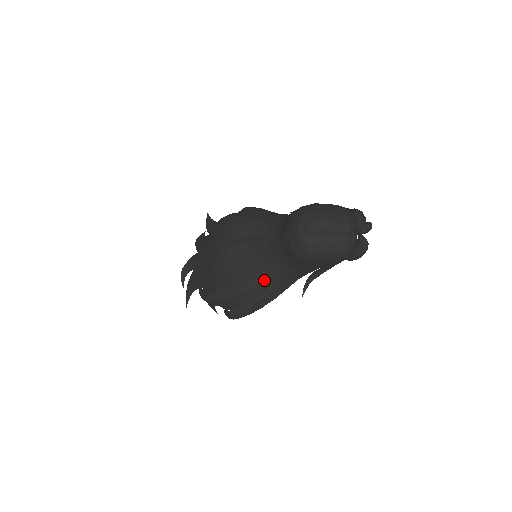
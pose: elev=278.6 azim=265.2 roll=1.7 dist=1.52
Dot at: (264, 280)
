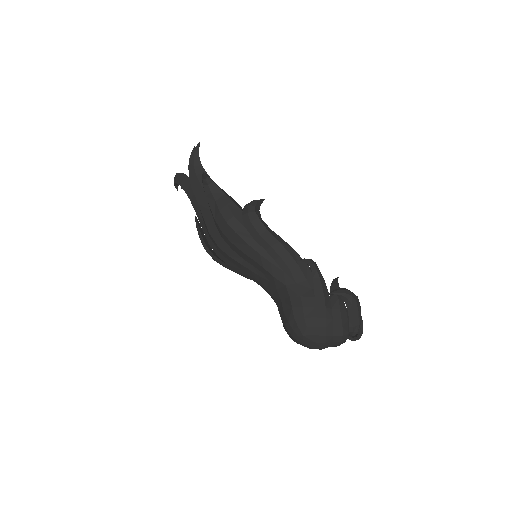
Dot at: occluded
